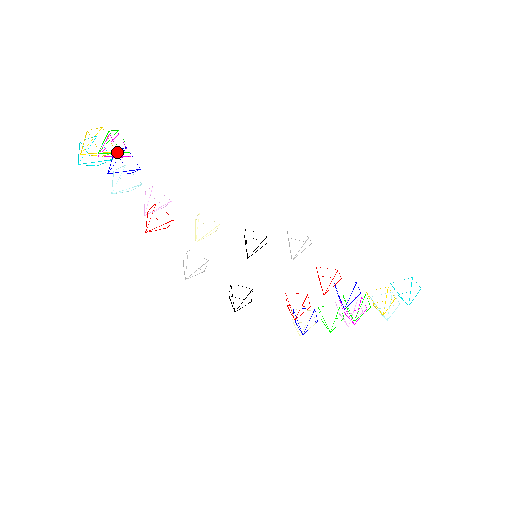
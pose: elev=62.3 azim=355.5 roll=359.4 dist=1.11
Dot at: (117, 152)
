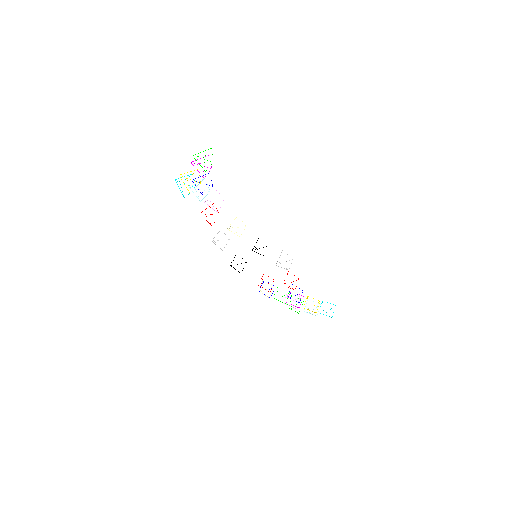
Dot at: occluded
